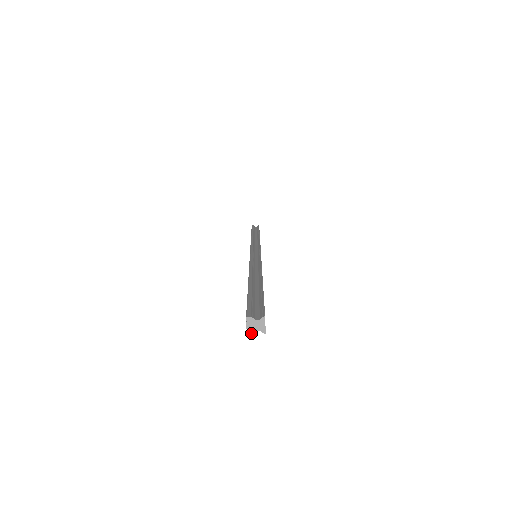
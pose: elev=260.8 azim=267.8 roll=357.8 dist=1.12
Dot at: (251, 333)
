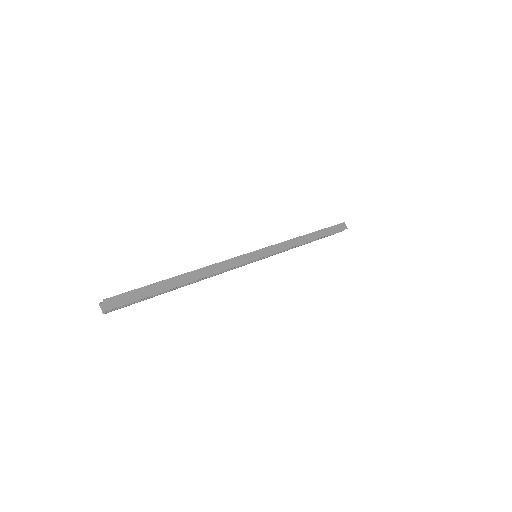
Dot at: (104, 313)
